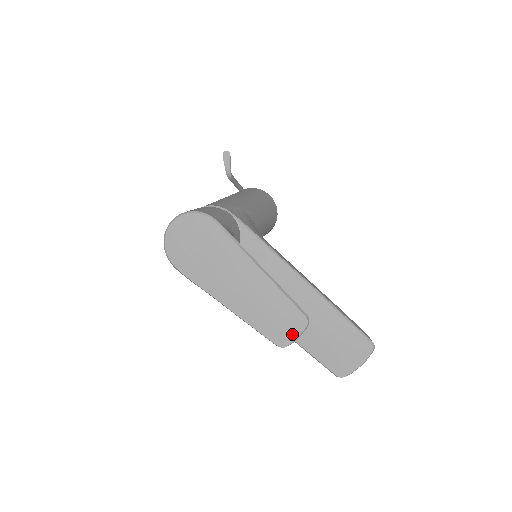
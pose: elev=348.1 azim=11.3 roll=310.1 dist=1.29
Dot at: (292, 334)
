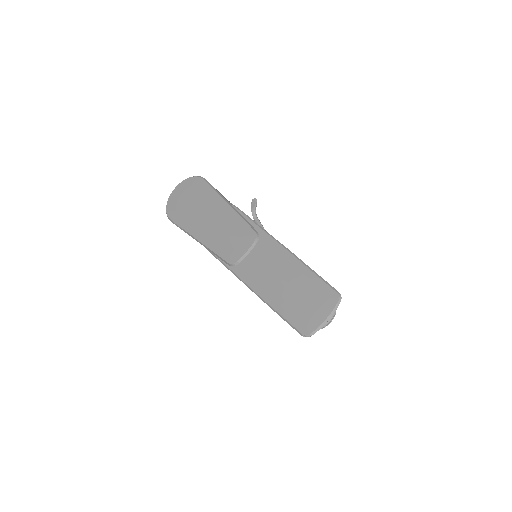
Dot at: (242, 250)
